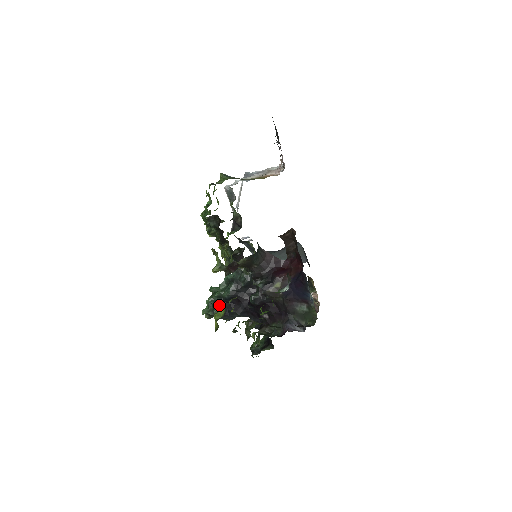
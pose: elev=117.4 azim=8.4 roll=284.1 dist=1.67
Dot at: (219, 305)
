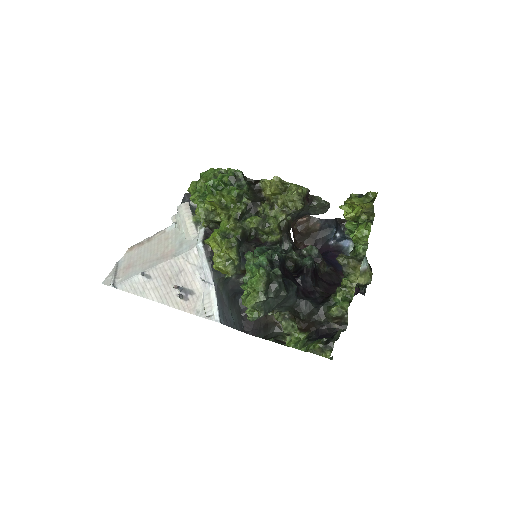
Dot at: (277, 264)
